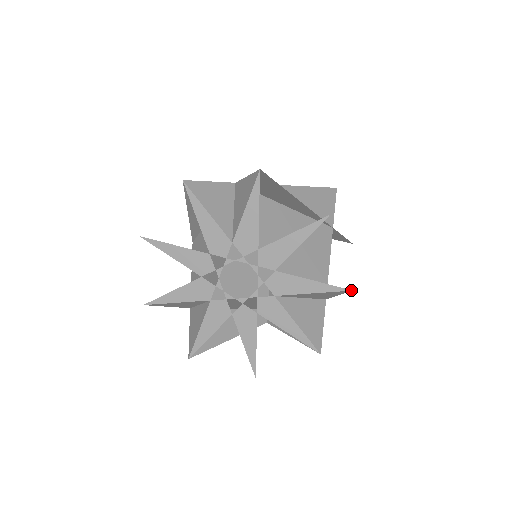
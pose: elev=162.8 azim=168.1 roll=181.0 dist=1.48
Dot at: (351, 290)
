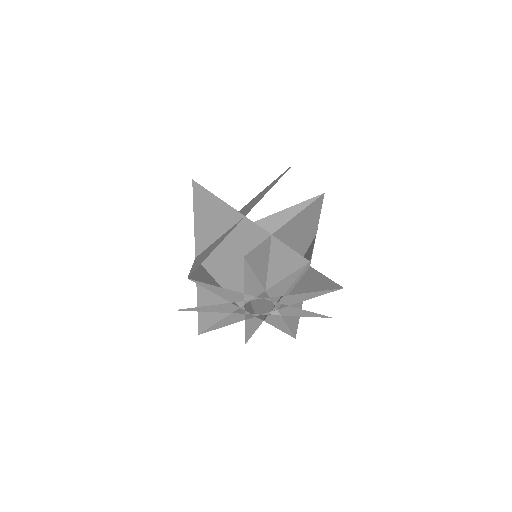
Dot at: occluded
